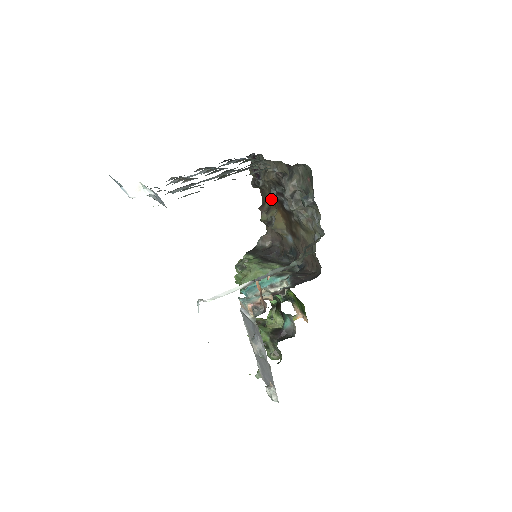
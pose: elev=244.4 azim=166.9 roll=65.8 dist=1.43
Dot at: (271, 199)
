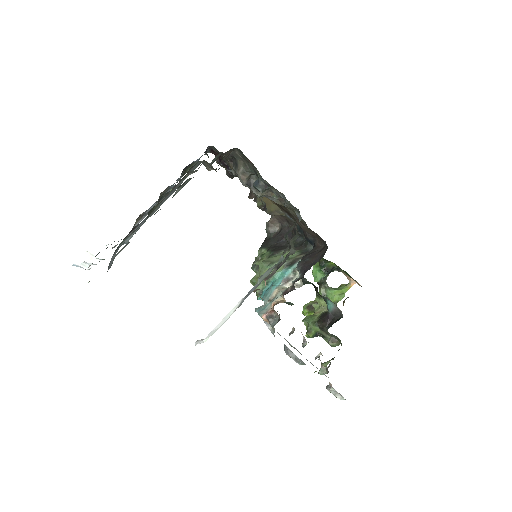
Dot at: occluded
